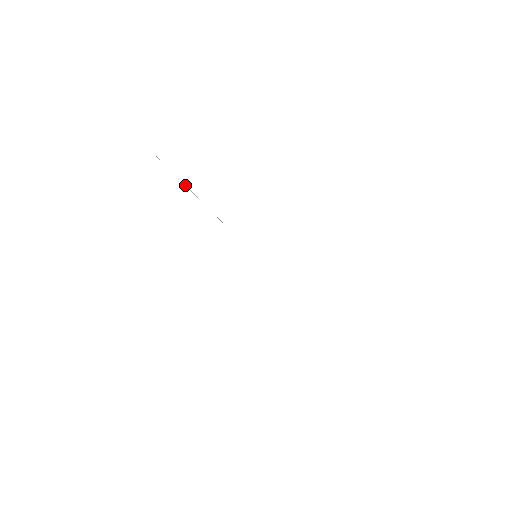
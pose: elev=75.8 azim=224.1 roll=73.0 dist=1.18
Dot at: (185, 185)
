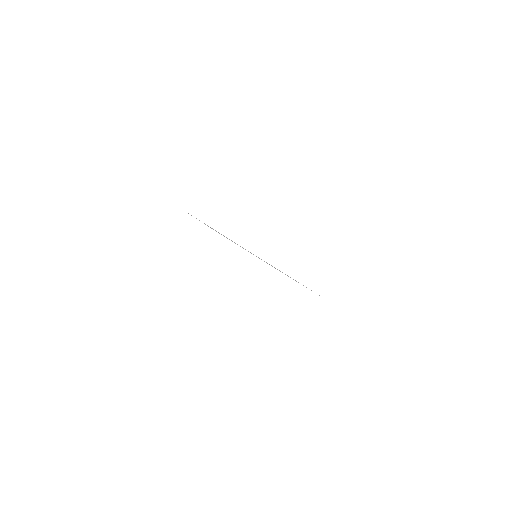
Dot at: occluded
